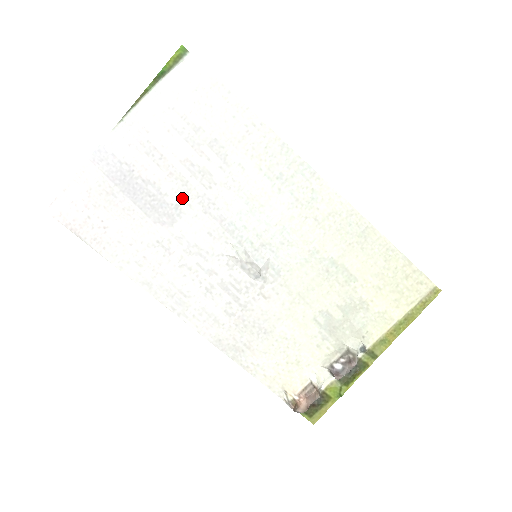
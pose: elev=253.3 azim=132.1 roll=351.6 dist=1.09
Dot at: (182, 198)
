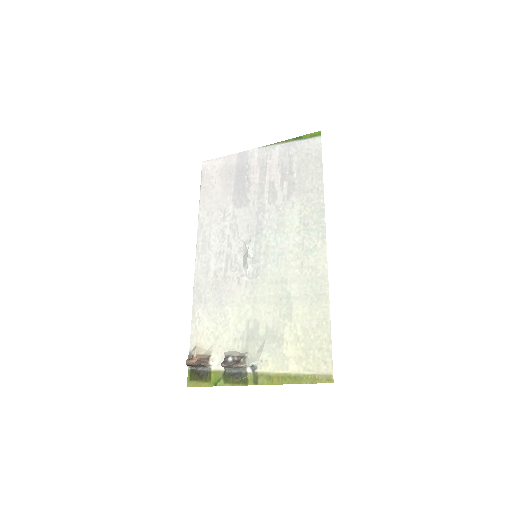
Dot at: (254, 199)
